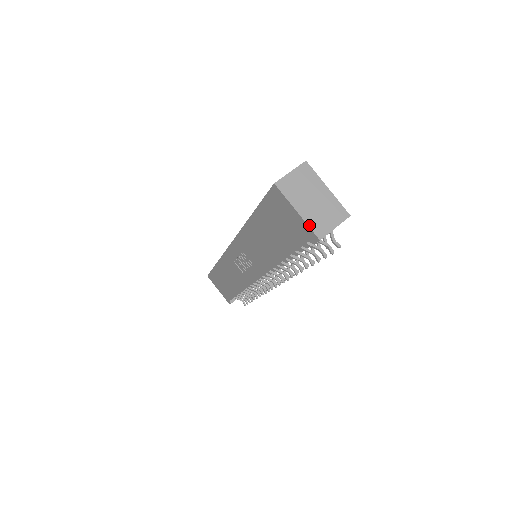
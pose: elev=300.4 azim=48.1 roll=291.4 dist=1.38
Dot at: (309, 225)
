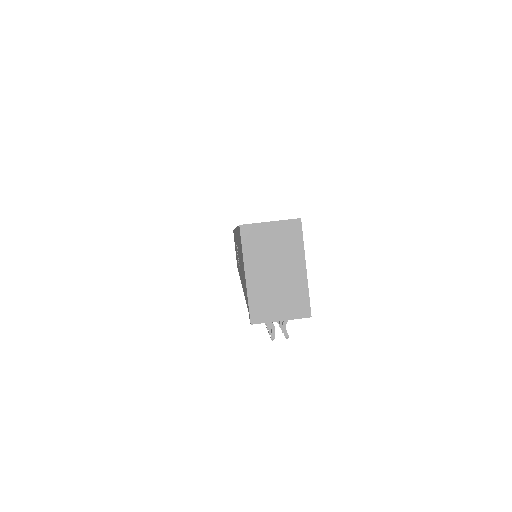
Dot at: (249, 299)
